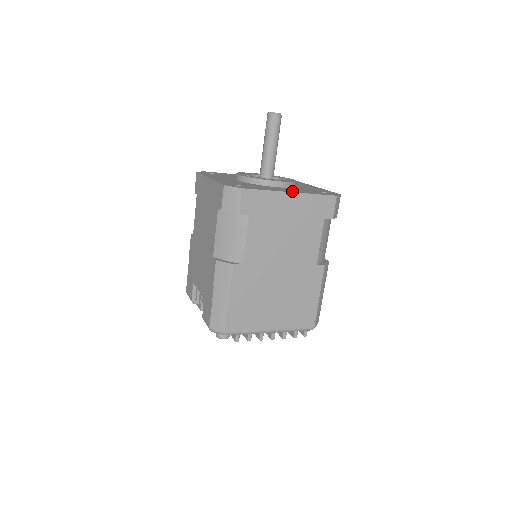
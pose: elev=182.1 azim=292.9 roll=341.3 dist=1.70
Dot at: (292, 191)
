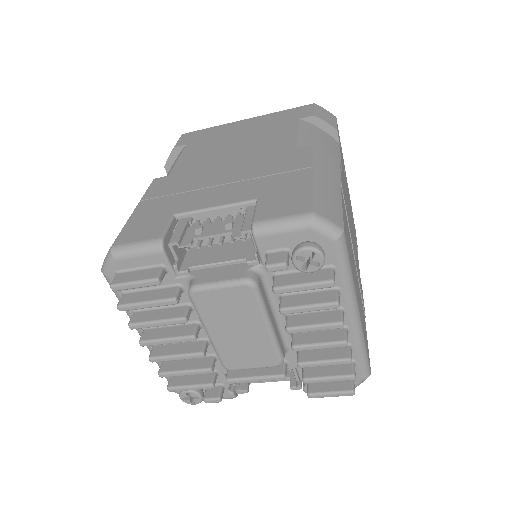
Dot at: occluded
